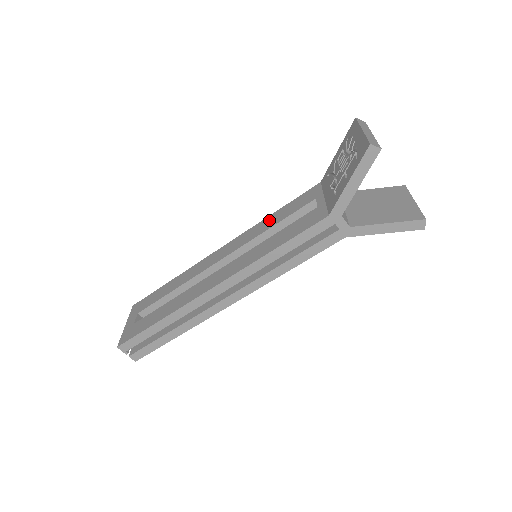
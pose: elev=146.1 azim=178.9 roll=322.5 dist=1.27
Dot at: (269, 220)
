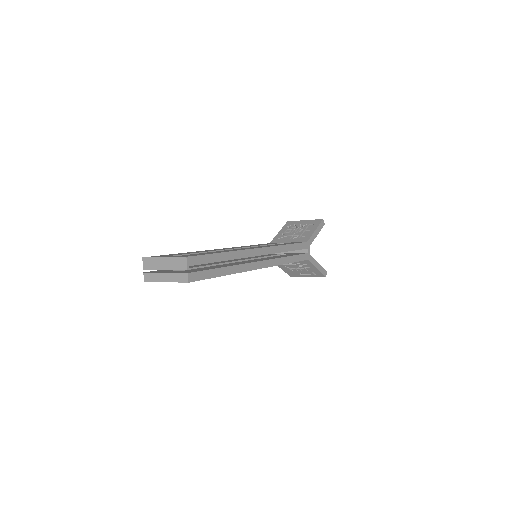
Dot at: (252, 245)
